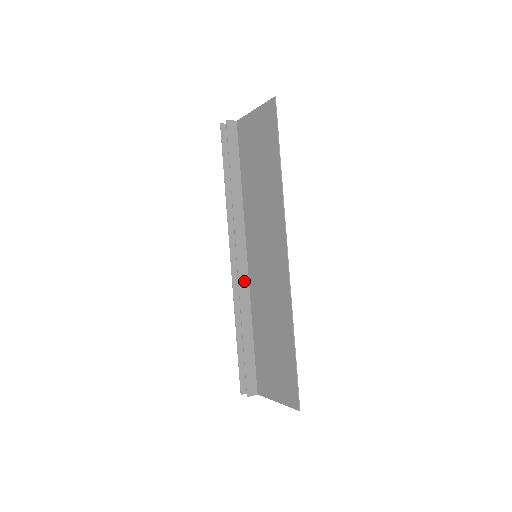
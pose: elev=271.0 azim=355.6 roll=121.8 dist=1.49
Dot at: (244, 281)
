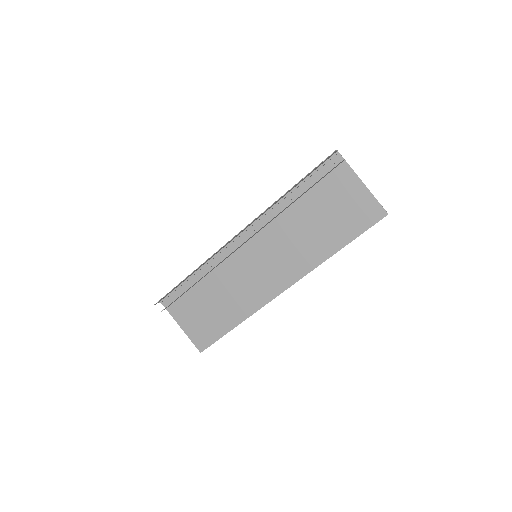
Dot at: occluded
